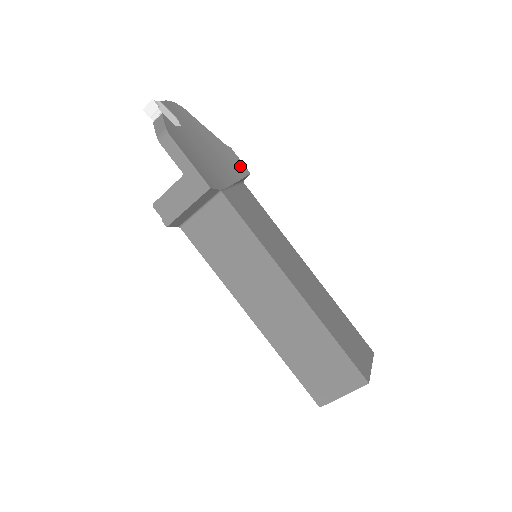
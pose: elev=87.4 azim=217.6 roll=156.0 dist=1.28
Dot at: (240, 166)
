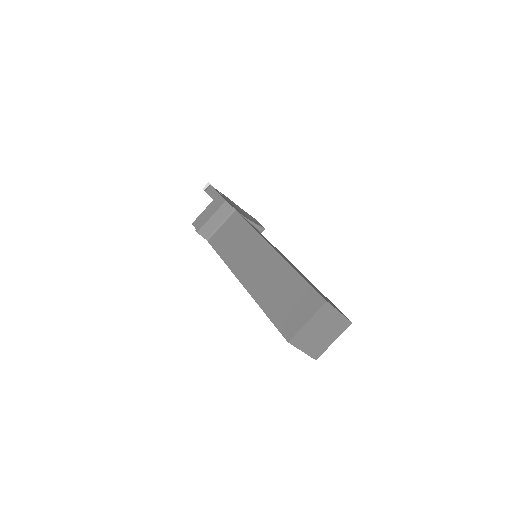
Dot at: (258, 223)
